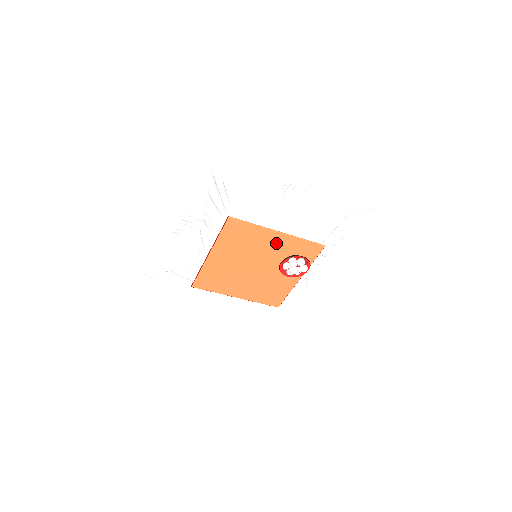
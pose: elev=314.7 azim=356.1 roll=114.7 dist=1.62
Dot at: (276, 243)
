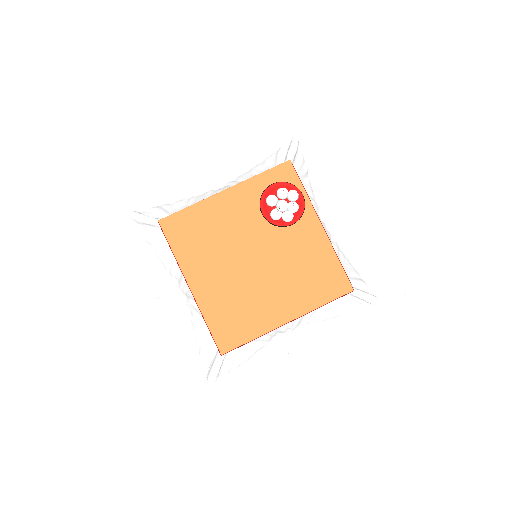
Dot at: (238, 205)
